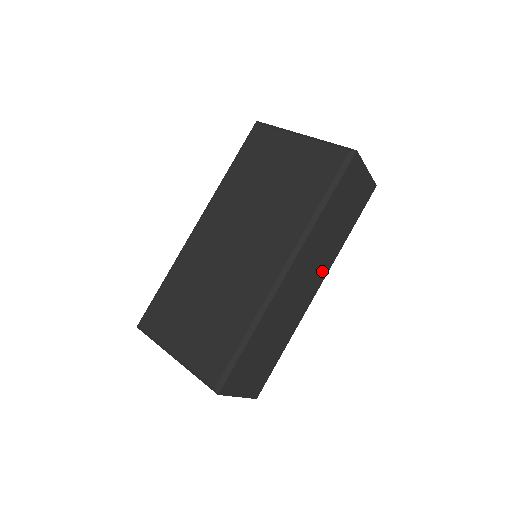
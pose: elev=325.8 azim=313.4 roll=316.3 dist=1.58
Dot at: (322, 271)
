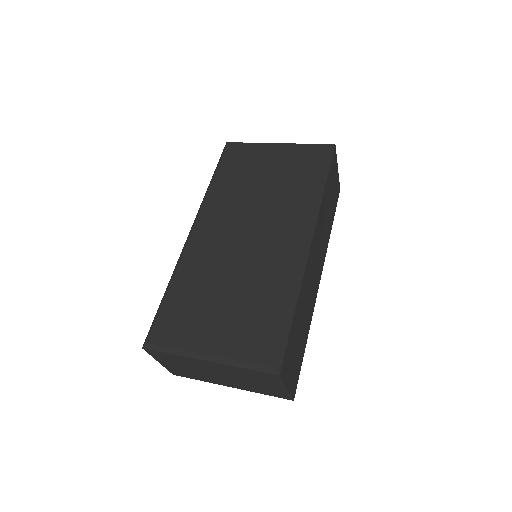
Dot at: (322, 259)
